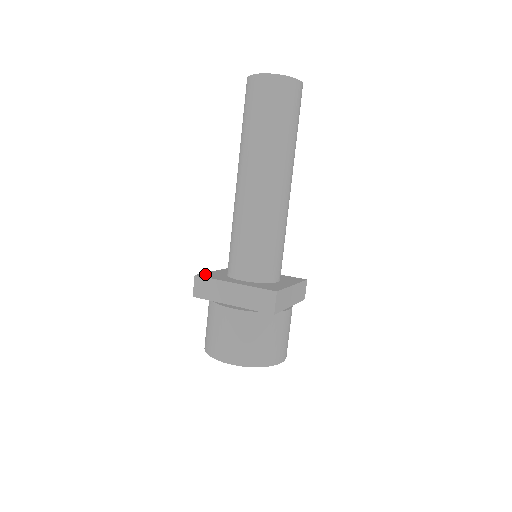
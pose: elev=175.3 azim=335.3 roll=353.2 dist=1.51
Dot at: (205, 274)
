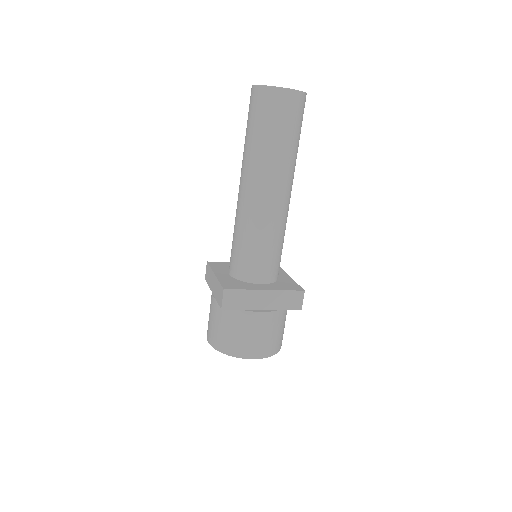
Dot at: (218, 263)
